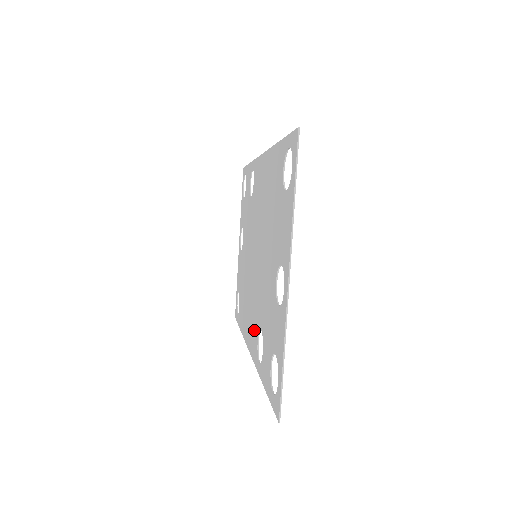
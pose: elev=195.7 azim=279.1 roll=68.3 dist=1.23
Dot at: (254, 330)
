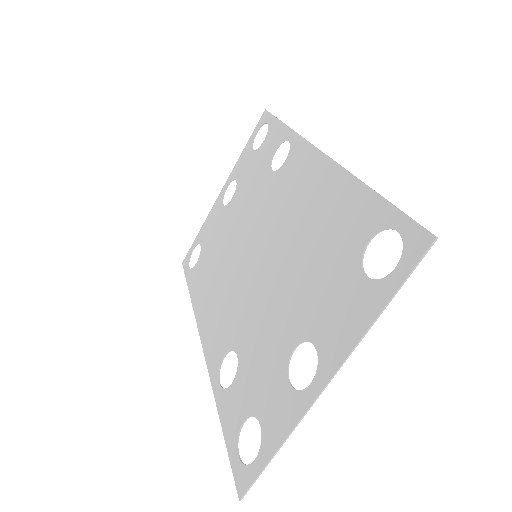
Dot at: (221, 335)
